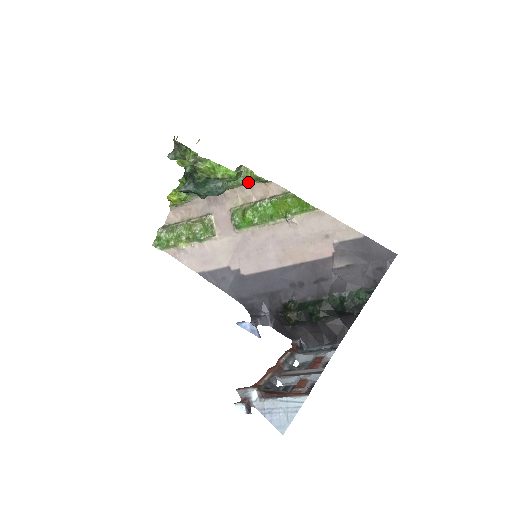
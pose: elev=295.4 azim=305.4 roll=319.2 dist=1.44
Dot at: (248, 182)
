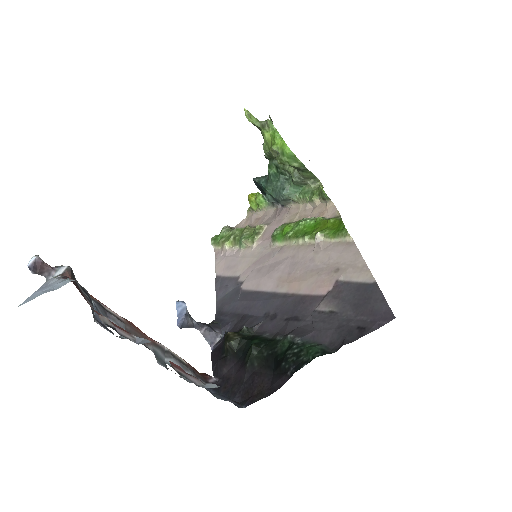
Dot at: (312, 196)
